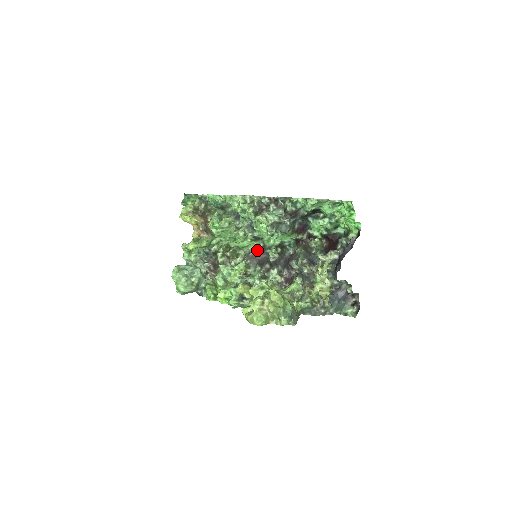
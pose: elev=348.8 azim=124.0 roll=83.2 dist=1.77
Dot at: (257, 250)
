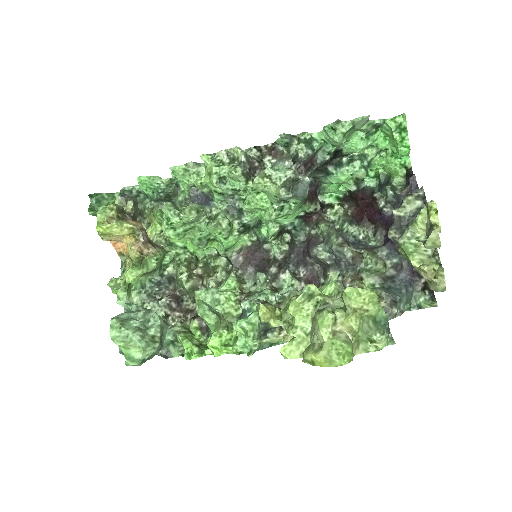
Dot at: (248, 249)
